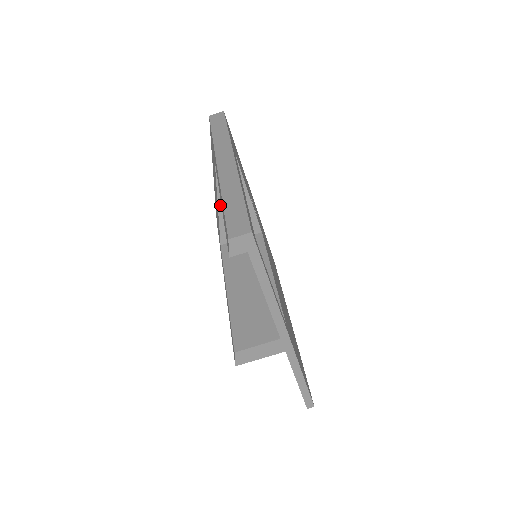
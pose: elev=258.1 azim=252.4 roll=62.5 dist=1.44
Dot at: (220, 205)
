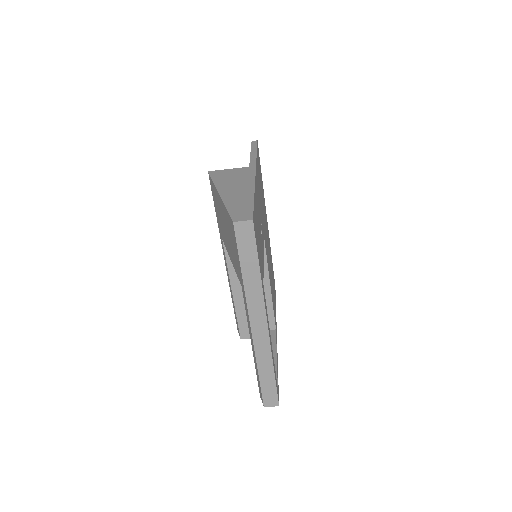
Dot at: occluded
